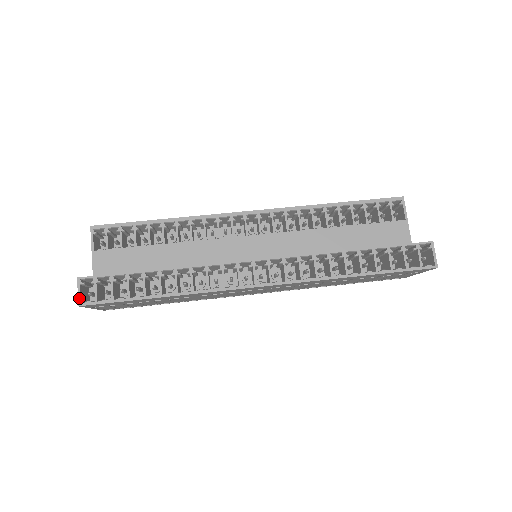
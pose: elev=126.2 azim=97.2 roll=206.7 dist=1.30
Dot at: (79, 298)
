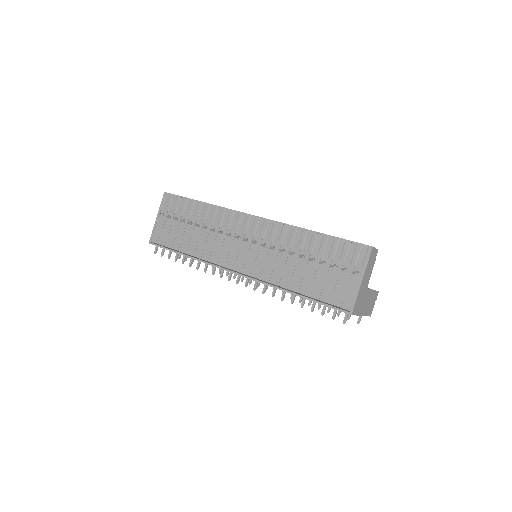
Dot at: occluded
